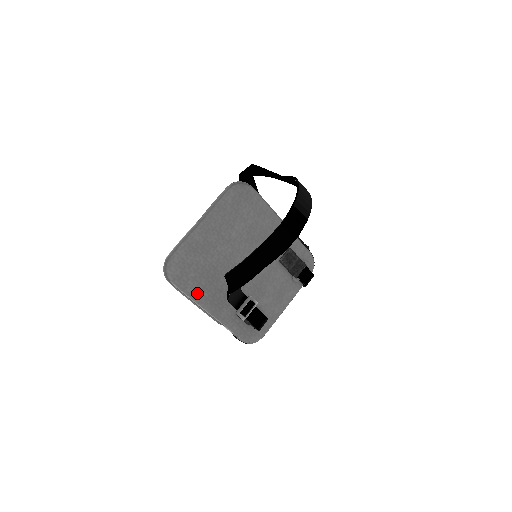
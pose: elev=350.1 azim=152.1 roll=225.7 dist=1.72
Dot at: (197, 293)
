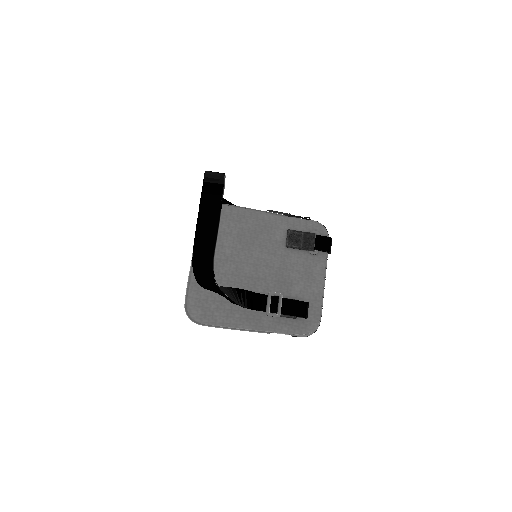
Dot at: (228, 319)
